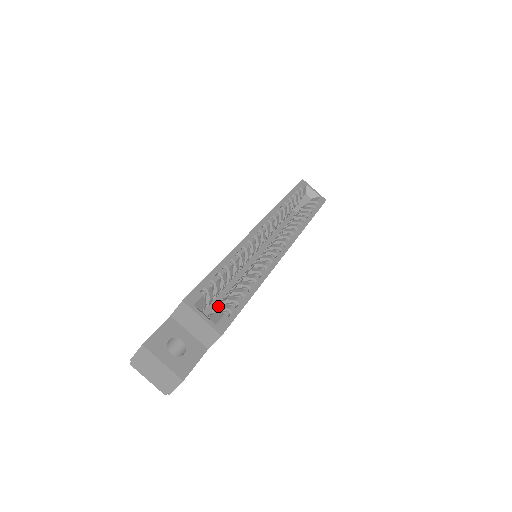
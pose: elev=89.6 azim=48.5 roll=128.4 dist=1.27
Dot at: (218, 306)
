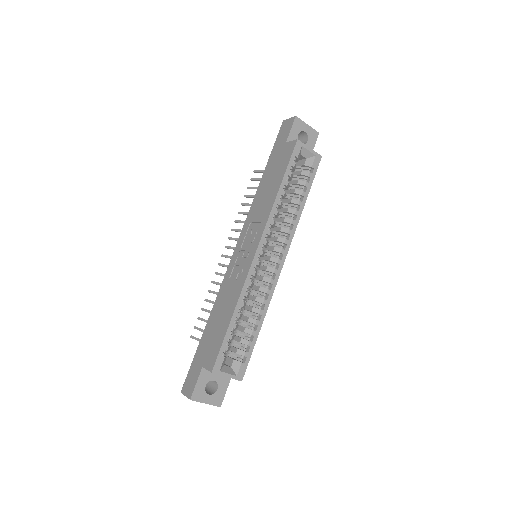
Dot at: occluded
